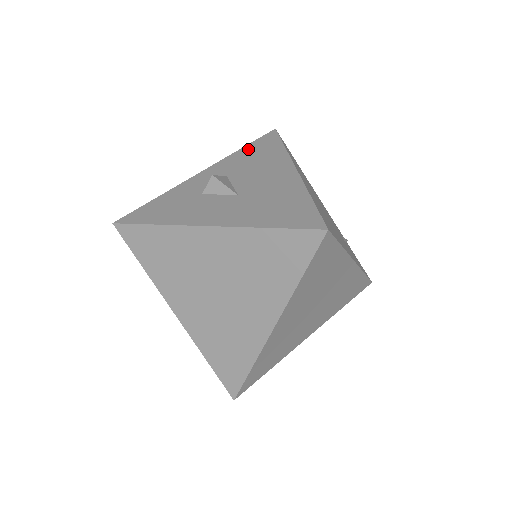
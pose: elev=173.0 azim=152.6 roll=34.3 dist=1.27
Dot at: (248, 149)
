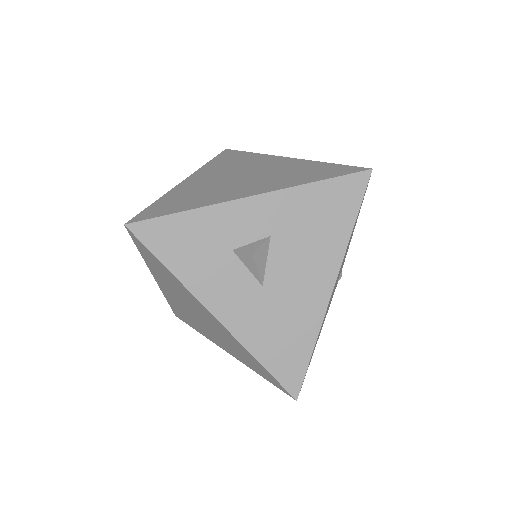
Dot at: (320, 193)
